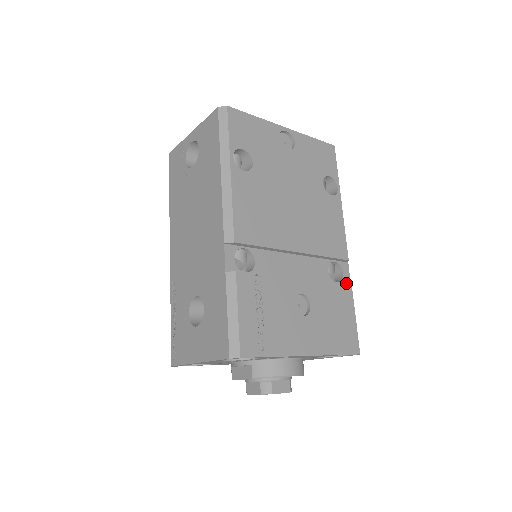
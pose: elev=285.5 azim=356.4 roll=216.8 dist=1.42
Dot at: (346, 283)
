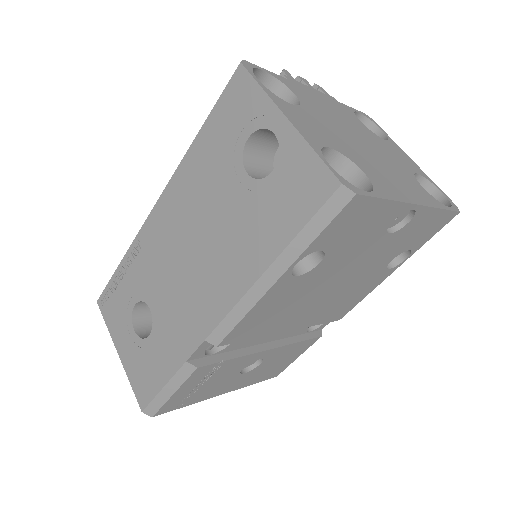
Dot at: (317, 337)
